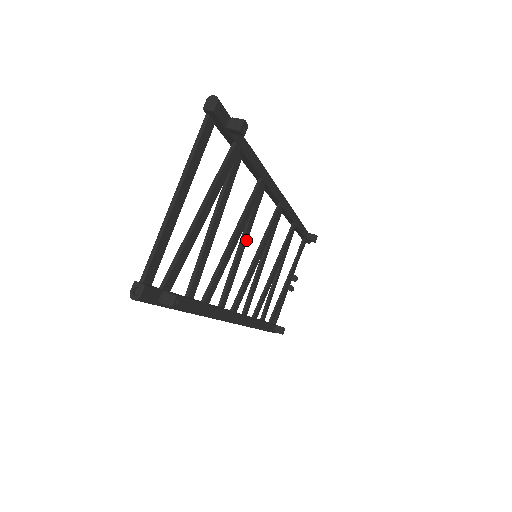
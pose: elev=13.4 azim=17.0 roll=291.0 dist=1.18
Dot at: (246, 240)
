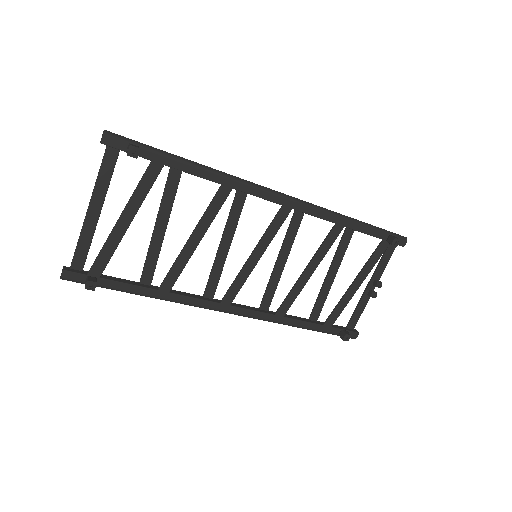
Dot at: (229, 241)
